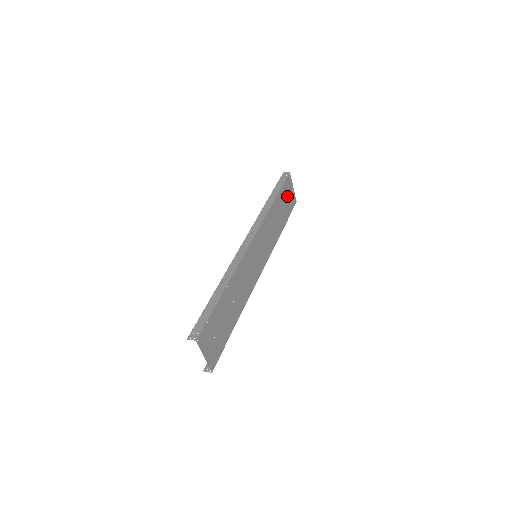
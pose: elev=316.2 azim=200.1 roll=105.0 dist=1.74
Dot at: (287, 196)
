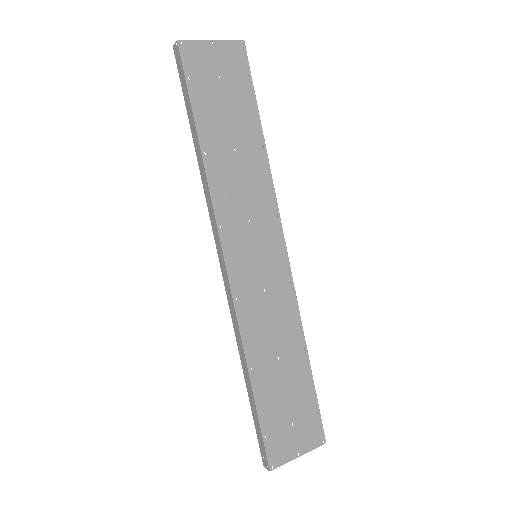
Dot at: (216, 80)
